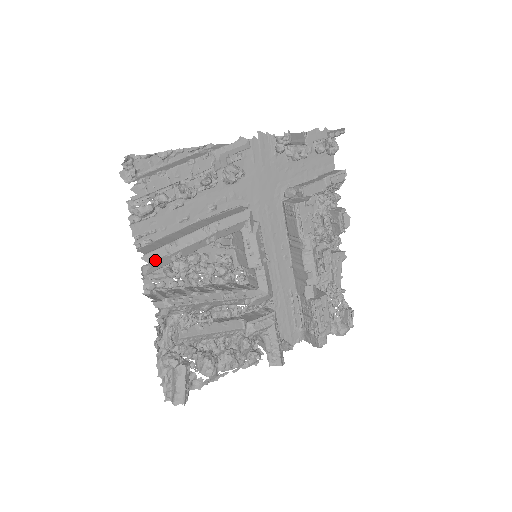
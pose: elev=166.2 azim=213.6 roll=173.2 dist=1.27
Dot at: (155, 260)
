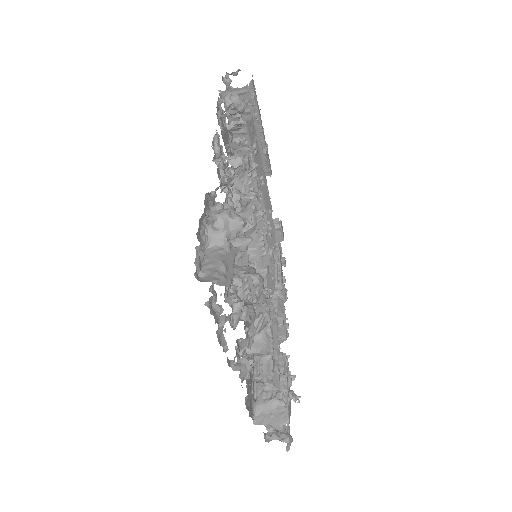
Dot at: (253, 123)
